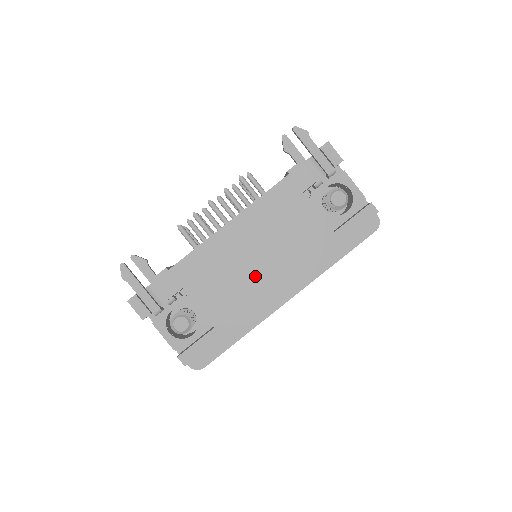
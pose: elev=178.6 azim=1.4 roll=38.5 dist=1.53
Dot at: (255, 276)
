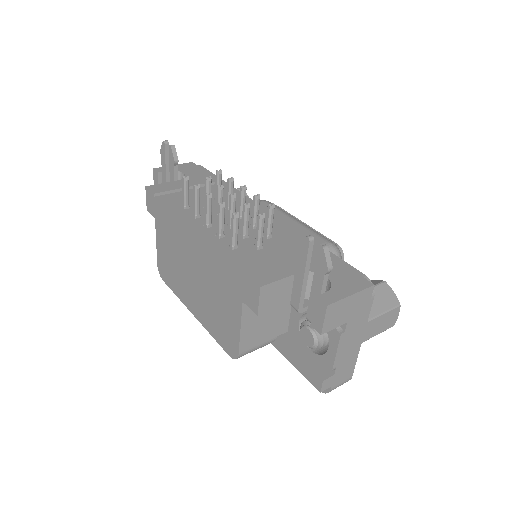
Dot at: (186, 280)
